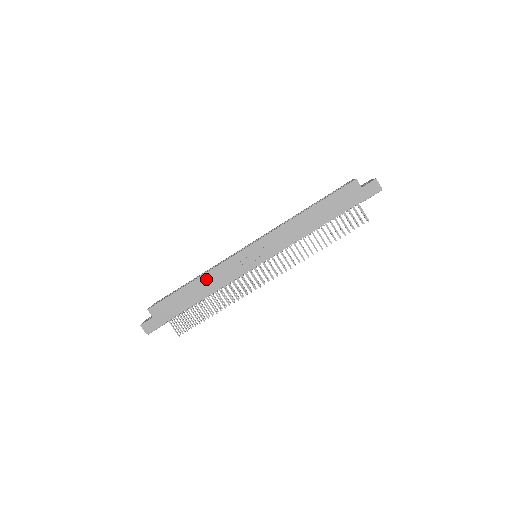
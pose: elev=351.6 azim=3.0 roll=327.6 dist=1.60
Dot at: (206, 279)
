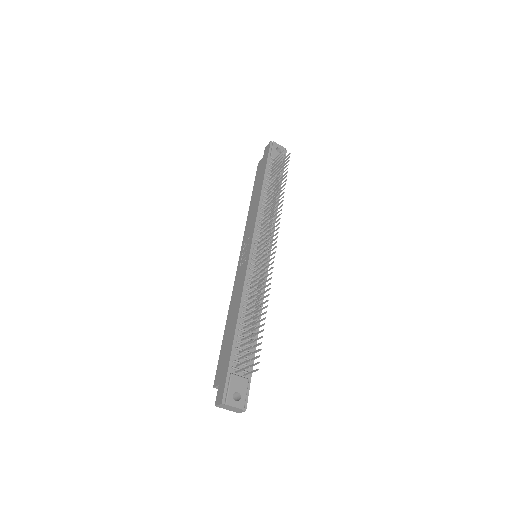
Dot at: (232, 307)
